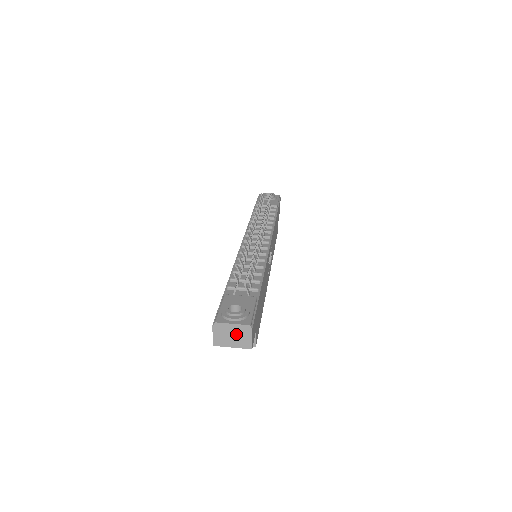
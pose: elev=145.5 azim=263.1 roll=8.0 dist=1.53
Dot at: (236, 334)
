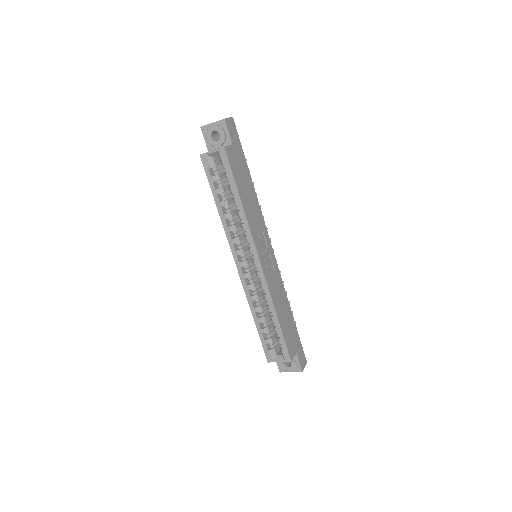
Dot at: occluded
